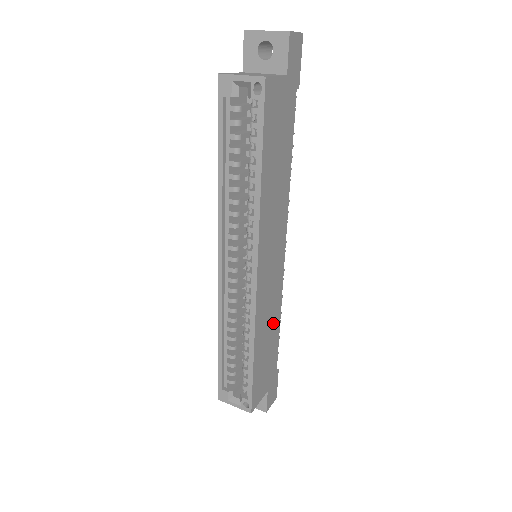
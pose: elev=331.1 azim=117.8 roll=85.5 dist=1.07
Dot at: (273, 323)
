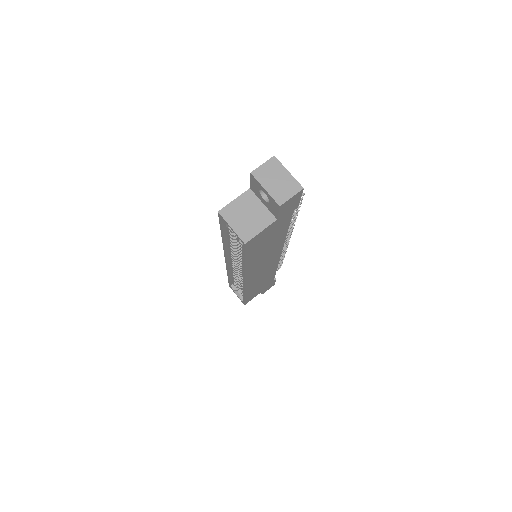
Dot at: (267, 276)
